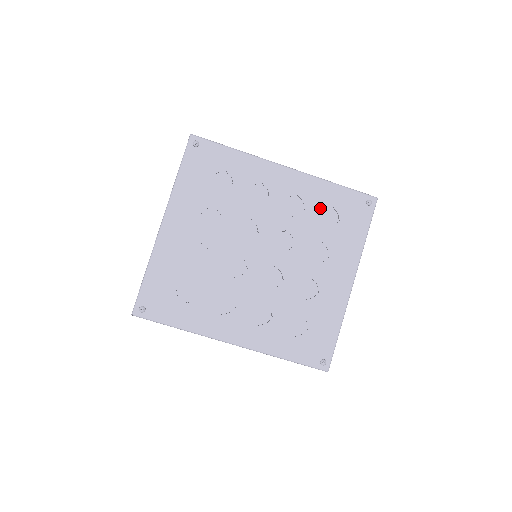
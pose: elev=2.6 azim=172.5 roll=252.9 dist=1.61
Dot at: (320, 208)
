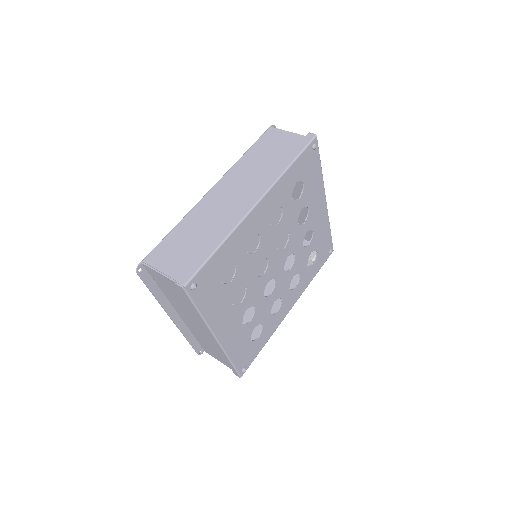
Dot at: (291, 194)
